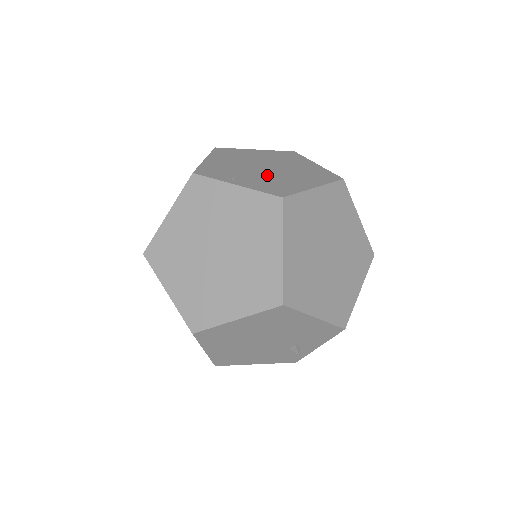
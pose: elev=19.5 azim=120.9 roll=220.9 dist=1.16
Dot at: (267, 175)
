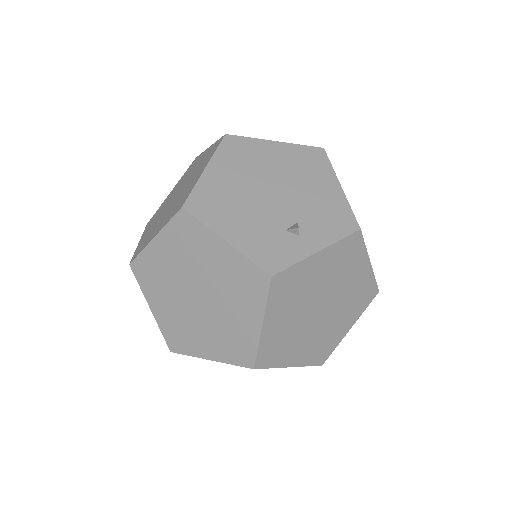
Dot at: occluded
